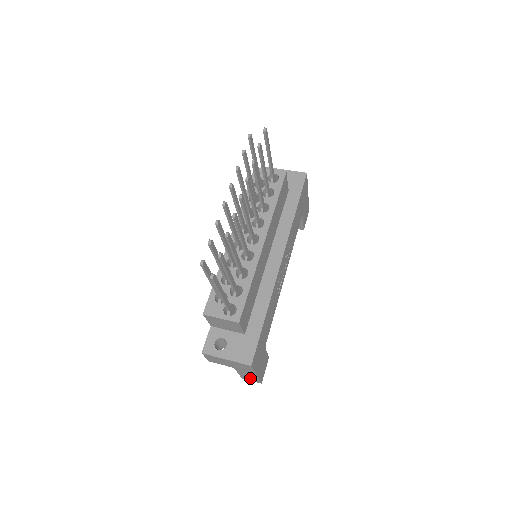
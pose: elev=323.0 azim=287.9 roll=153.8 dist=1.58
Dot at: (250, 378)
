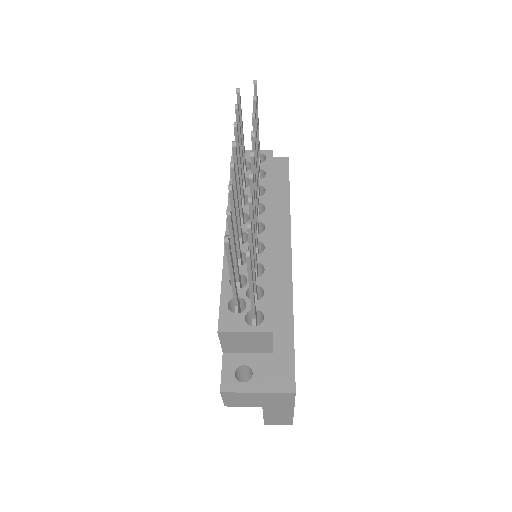
Dot at: (279, 420)
